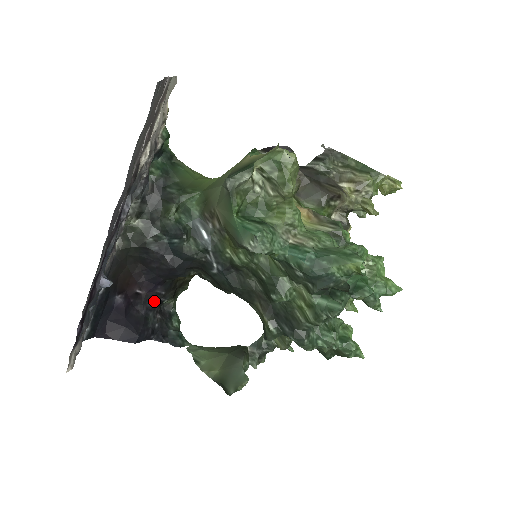
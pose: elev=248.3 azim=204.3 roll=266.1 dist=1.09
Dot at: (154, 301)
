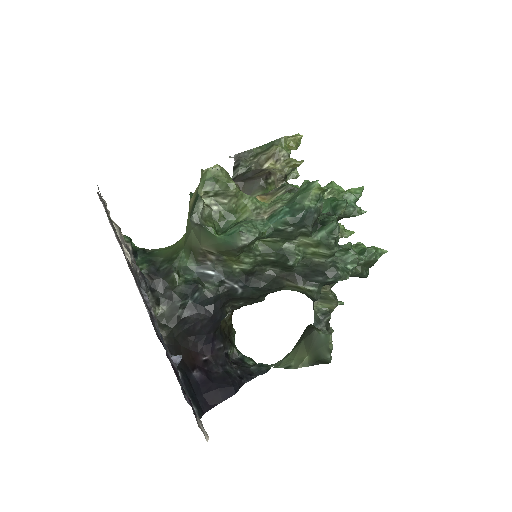
Dot at: (221, 357)
